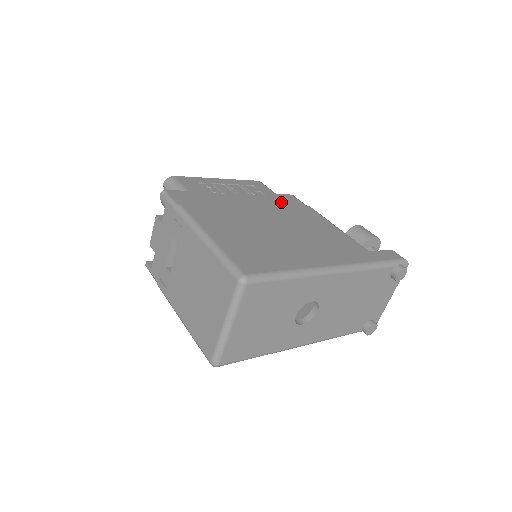
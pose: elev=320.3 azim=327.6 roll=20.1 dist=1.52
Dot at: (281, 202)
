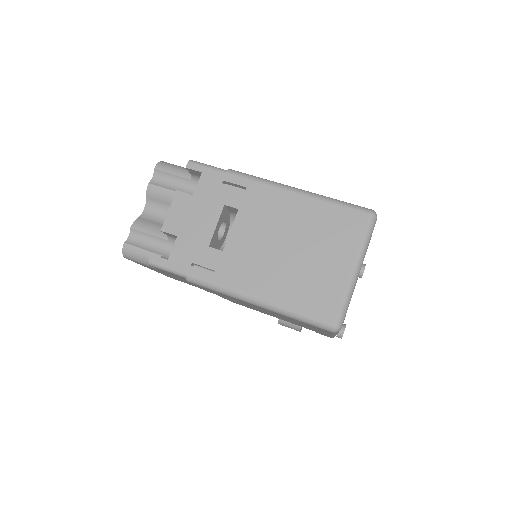
Dot at: occluded
